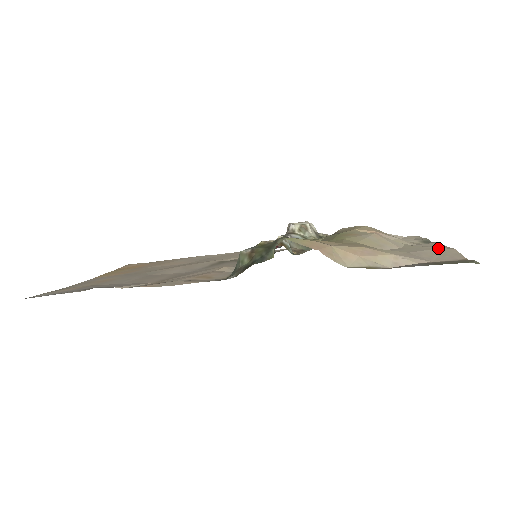
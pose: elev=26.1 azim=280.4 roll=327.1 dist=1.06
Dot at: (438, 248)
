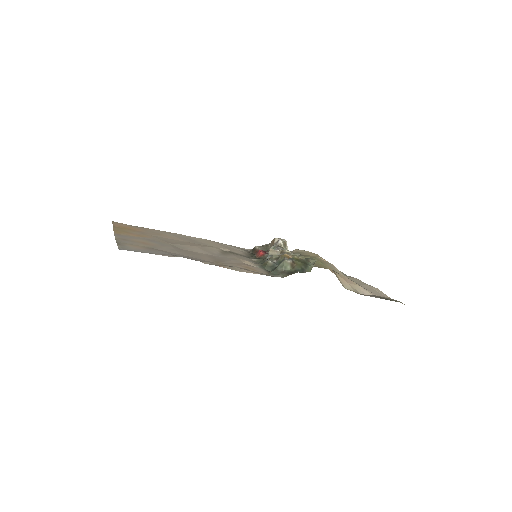
Dot at: (369, 285)
